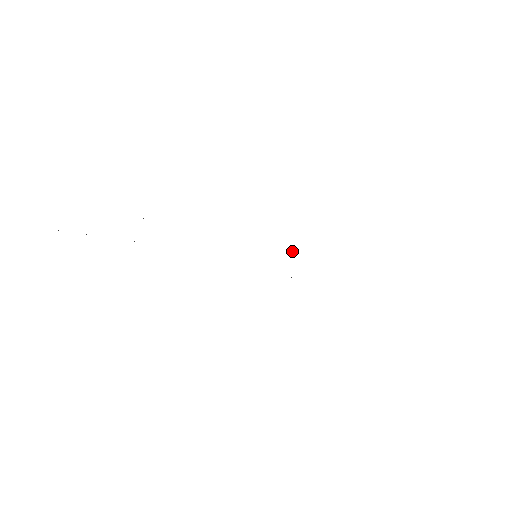
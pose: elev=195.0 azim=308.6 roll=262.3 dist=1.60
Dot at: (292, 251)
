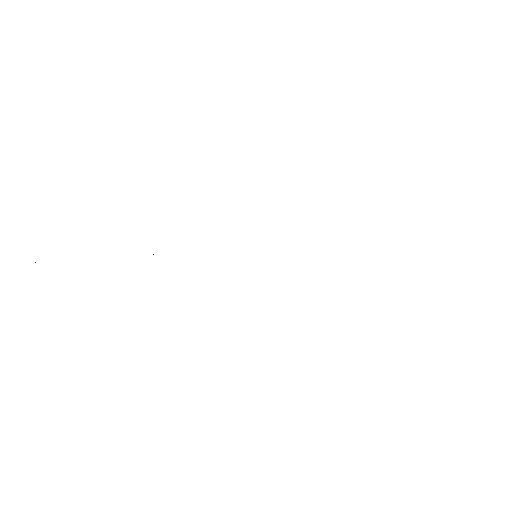
Dot at: occluded
